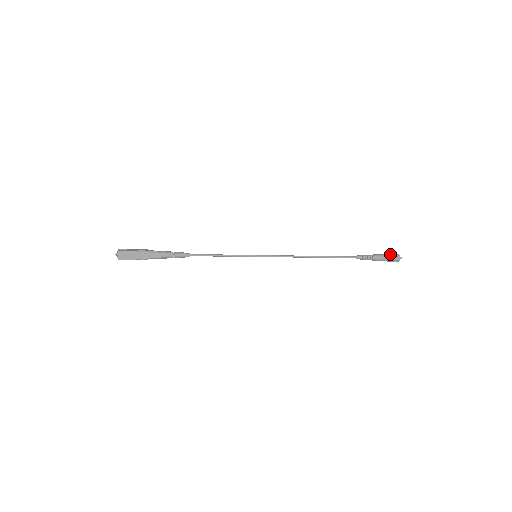
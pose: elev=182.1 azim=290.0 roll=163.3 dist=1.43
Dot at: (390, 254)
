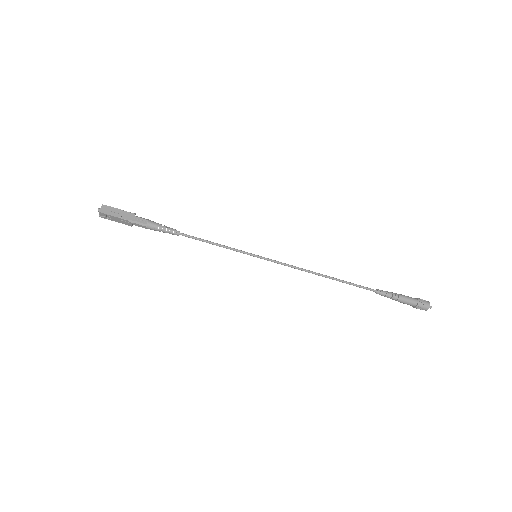
Dot at: occluded
